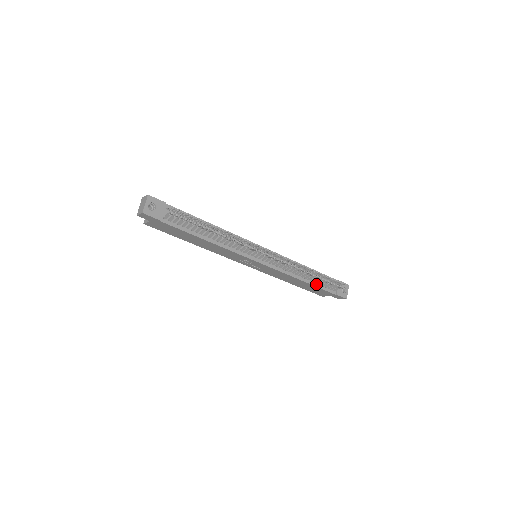
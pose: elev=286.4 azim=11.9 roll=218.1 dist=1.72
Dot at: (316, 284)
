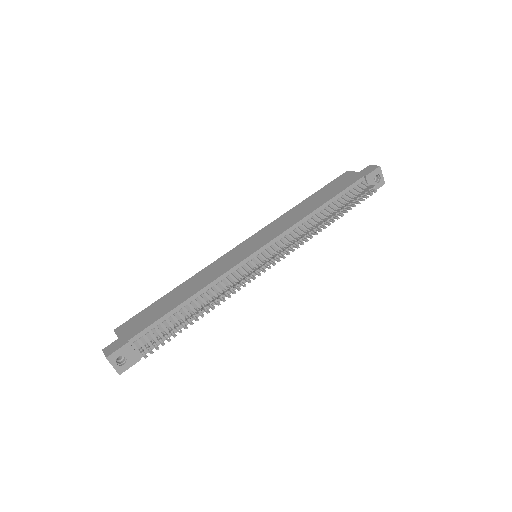
Dot at: occluded
